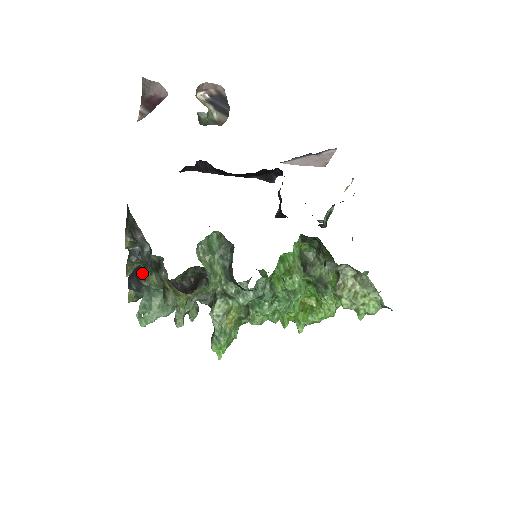
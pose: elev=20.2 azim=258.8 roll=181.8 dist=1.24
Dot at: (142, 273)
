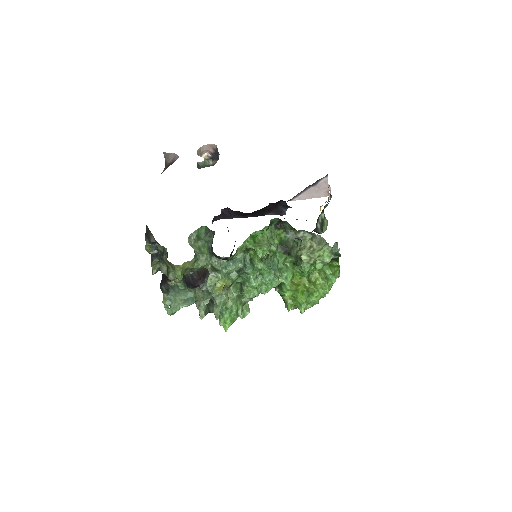
Dot at: occluded
